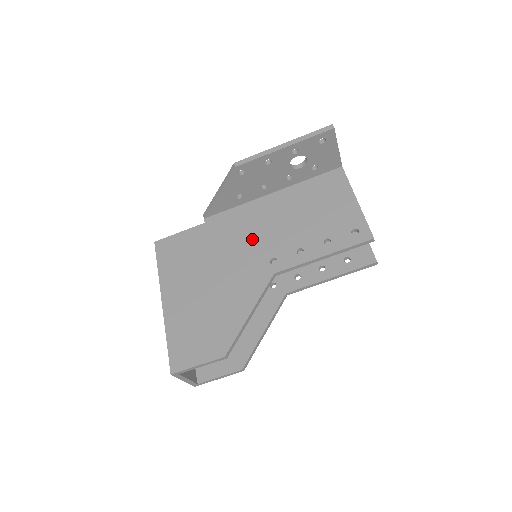
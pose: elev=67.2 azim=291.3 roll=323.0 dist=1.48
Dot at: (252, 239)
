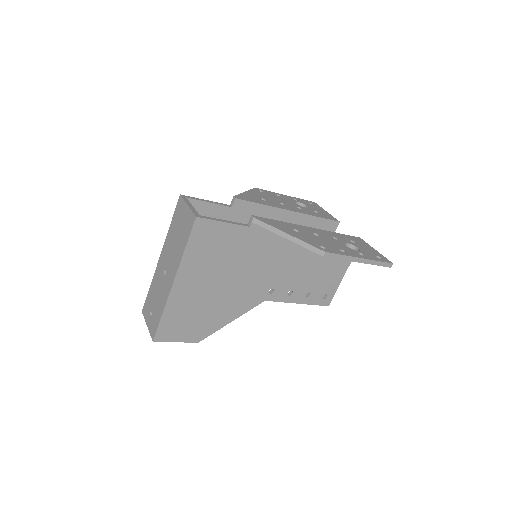
Dot at: (271, 266)
